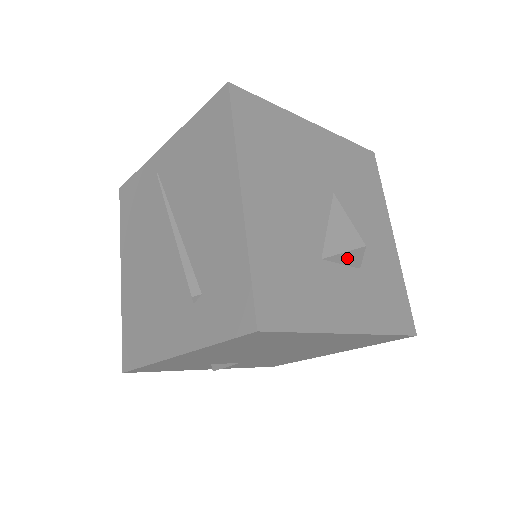
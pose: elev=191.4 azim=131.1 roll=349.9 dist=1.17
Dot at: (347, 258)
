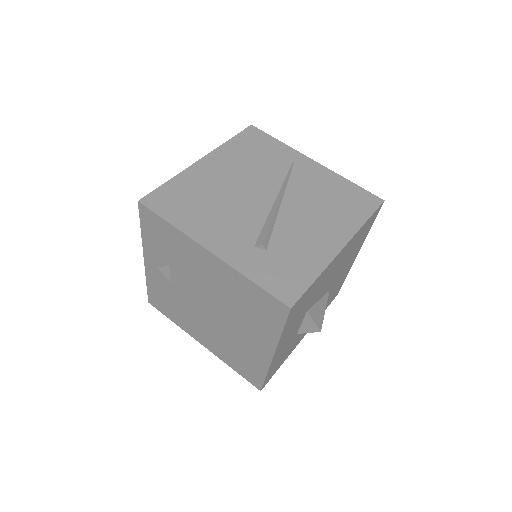
Dot at: (308, 324)
